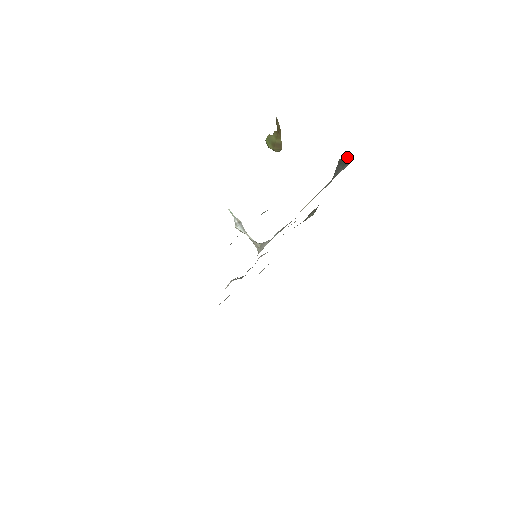
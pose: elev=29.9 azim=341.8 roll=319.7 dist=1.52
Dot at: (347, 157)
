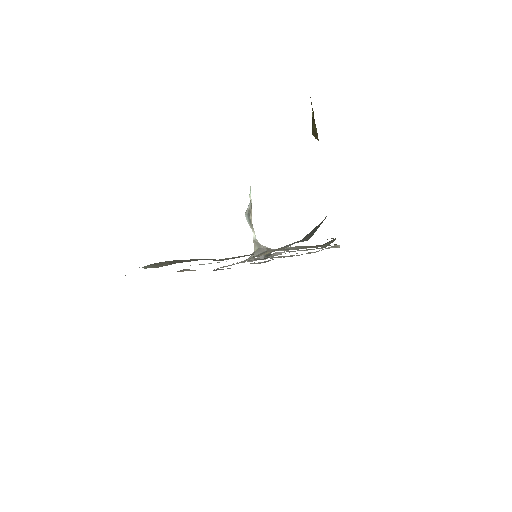
Dot at: (319, 225)
